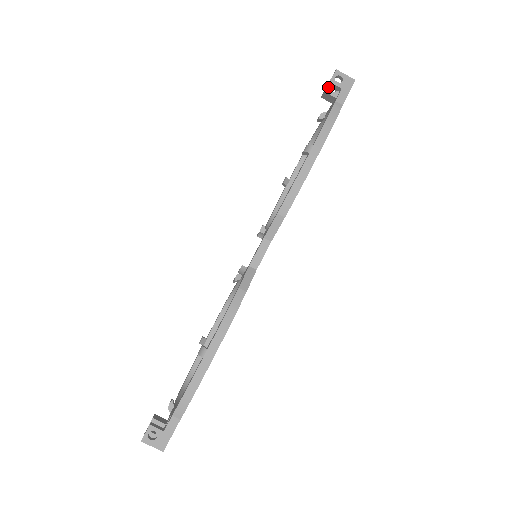
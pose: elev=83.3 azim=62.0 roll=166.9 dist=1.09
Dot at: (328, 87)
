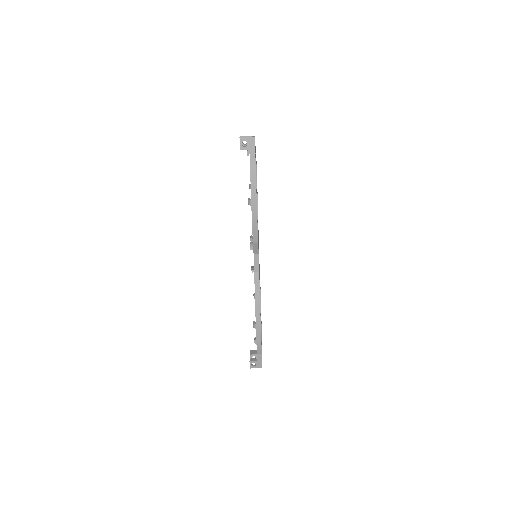
Dot at: occluded
